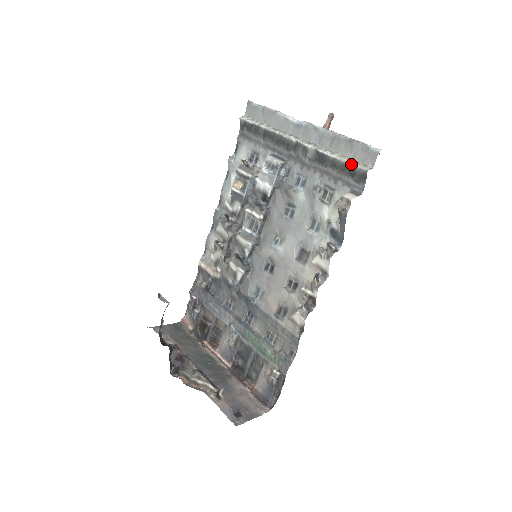
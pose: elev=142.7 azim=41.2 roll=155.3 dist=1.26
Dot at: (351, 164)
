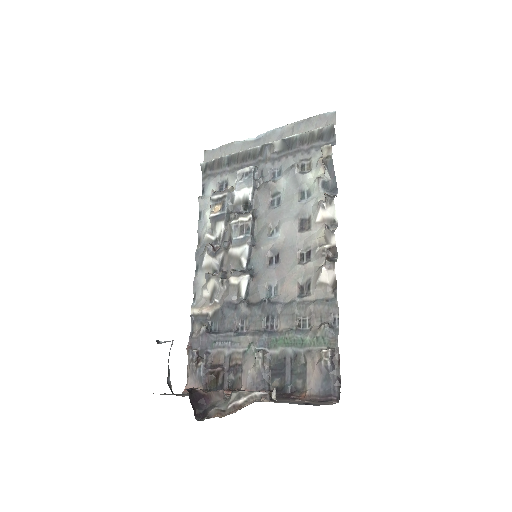
Dot at: (317, 129)
